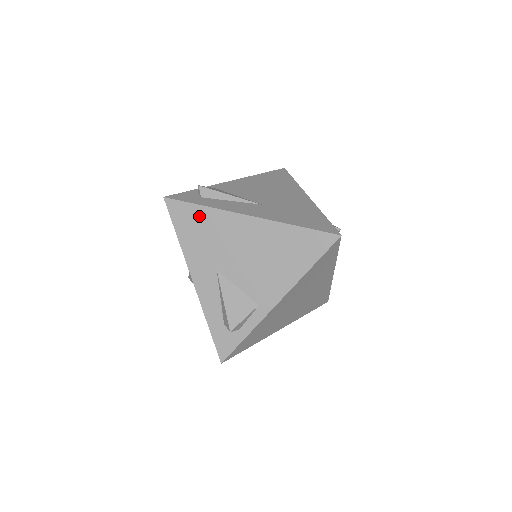
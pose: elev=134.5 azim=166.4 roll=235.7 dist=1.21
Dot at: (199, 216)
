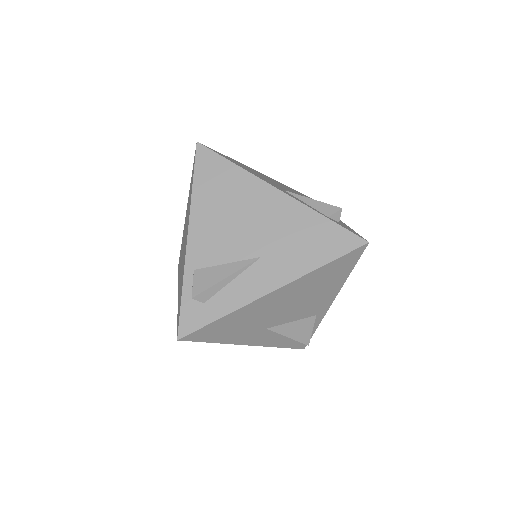
Dot at: (224, 323)
